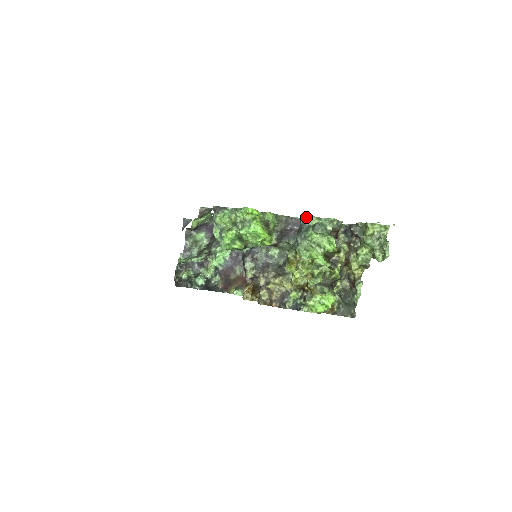
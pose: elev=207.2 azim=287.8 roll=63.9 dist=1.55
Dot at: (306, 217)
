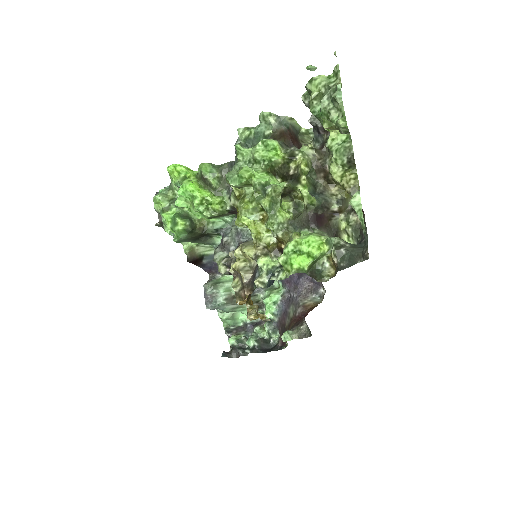
Dot at: occluded
